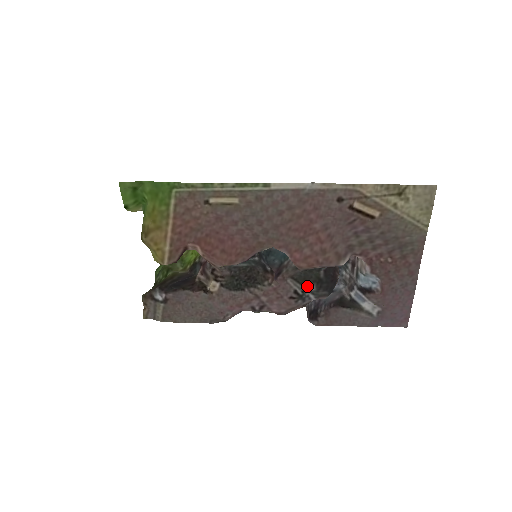
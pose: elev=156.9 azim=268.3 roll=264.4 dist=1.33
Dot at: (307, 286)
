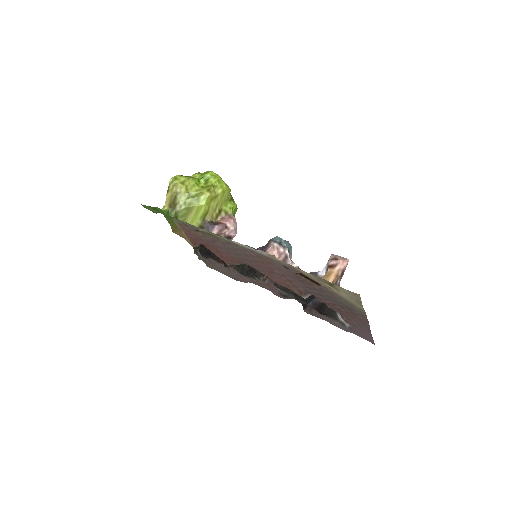
Dot at: (288, 294)
